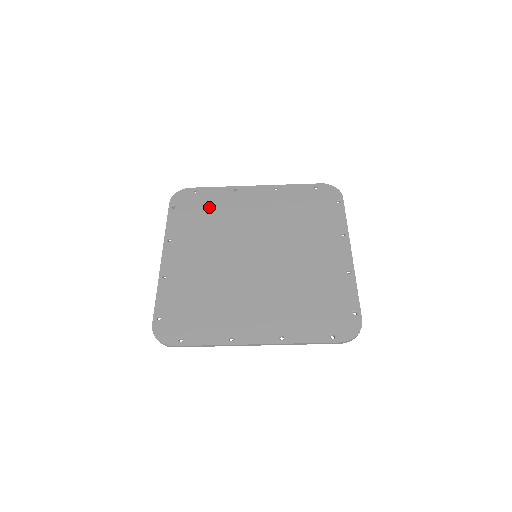
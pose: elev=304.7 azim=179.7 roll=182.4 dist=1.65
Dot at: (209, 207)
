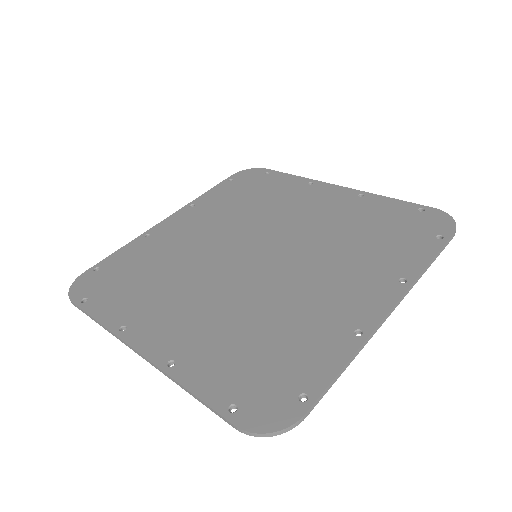
Dot at: (135, 266)
